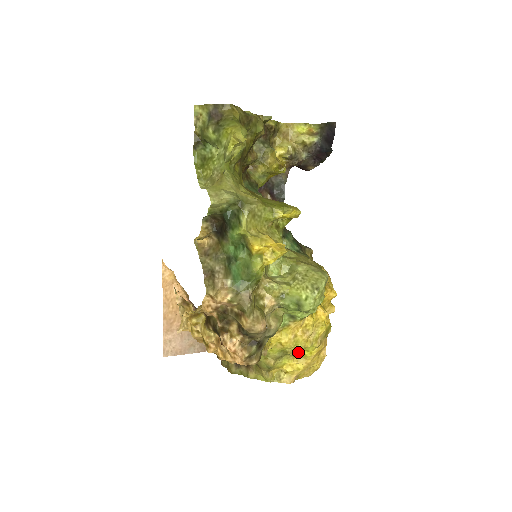
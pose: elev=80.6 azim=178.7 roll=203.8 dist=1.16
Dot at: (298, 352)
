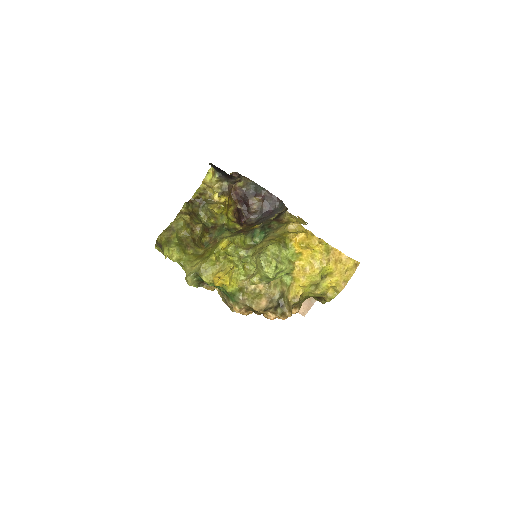
Dot at: (316, 280)
